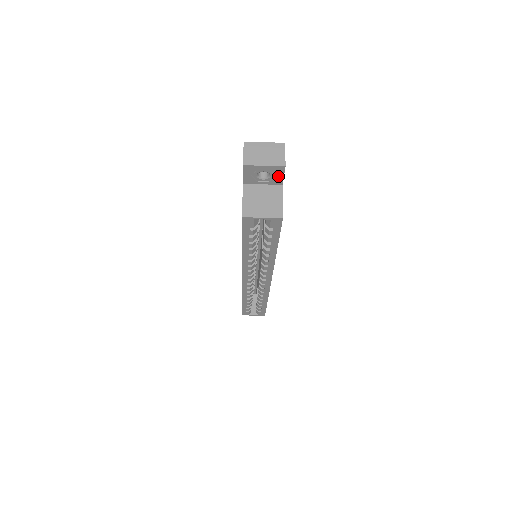
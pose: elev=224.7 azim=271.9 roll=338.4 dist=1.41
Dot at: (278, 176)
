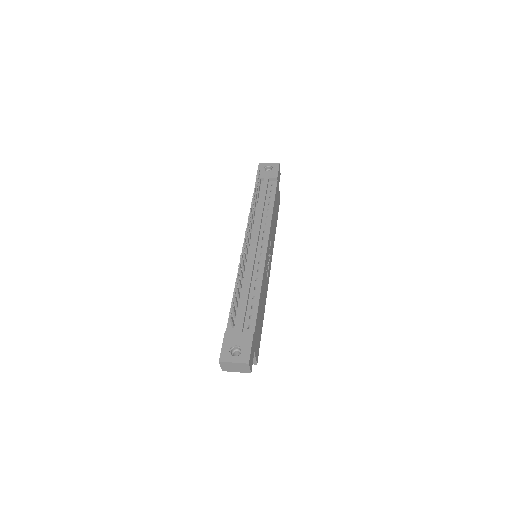
Dot at: occluded
